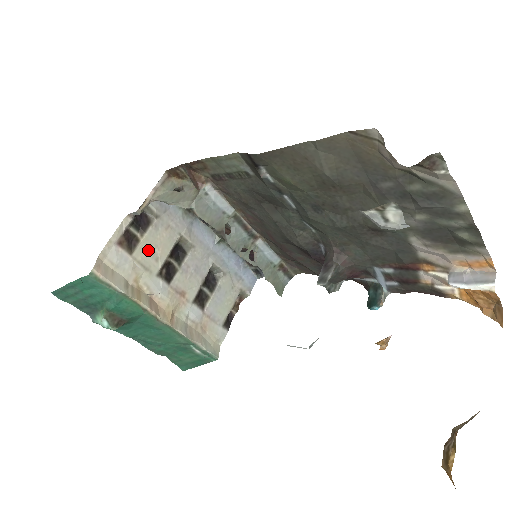
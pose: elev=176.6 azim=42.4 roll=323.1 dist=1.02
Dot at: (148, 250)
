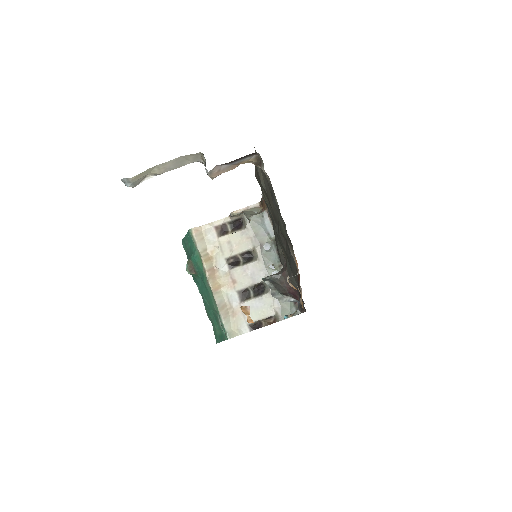
Dot at: (229, 242)
